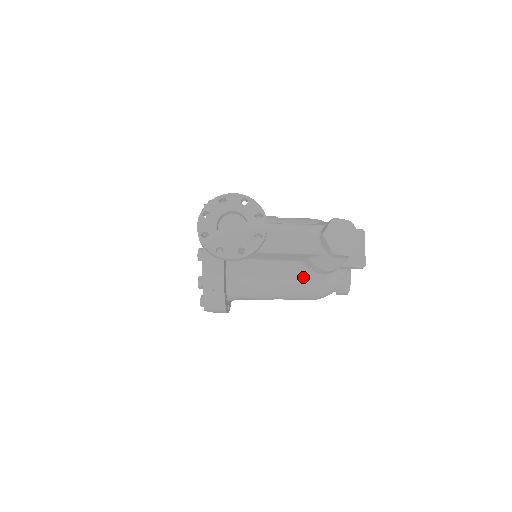
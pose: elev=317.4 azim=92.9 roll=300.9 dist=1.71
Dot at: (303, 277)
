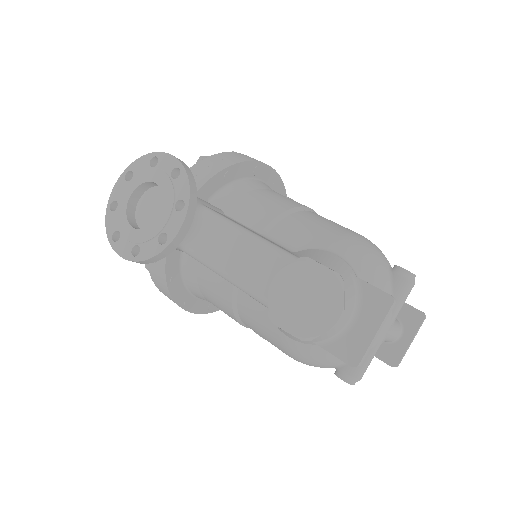
Dot at: (269, 324)
